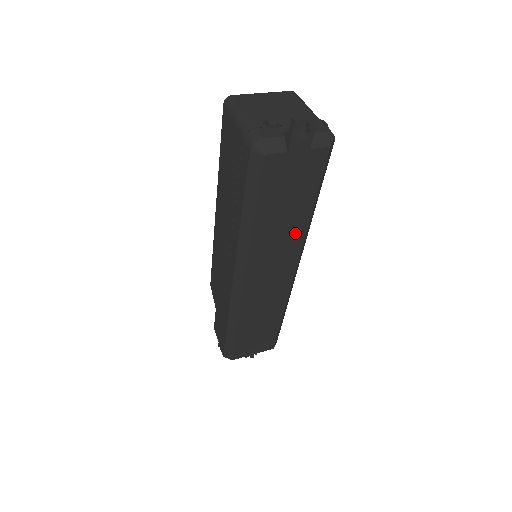
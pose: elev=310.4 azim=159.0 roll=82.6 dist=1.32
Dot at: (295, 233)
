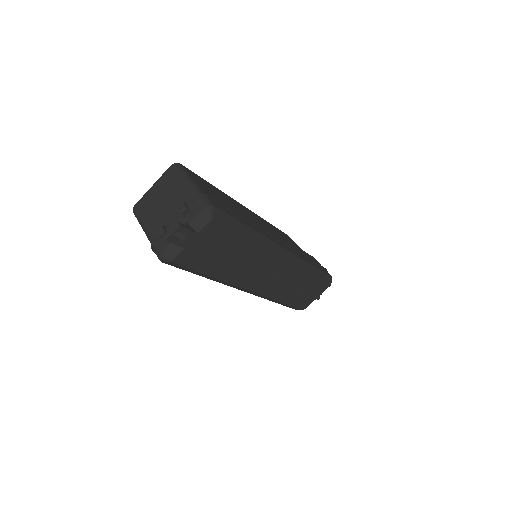
Dot at: (254, 254)
